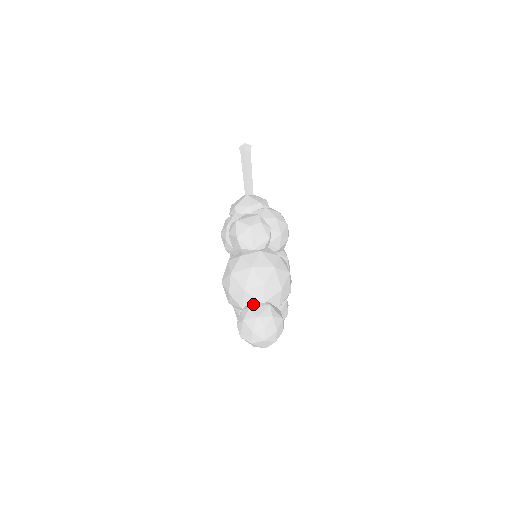
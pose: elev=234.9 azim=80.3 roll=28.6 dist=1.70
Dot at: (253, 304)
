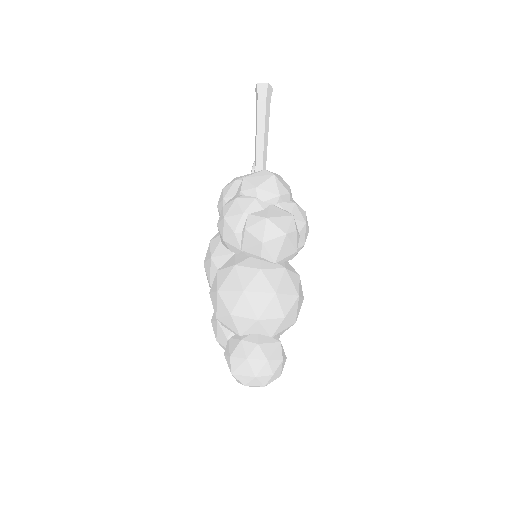
Dot at: (260, 337)
